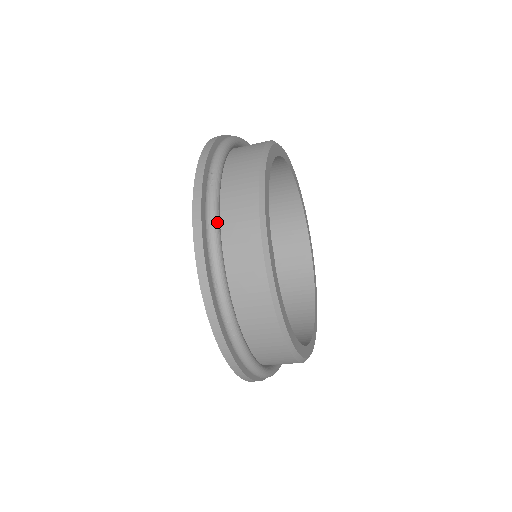
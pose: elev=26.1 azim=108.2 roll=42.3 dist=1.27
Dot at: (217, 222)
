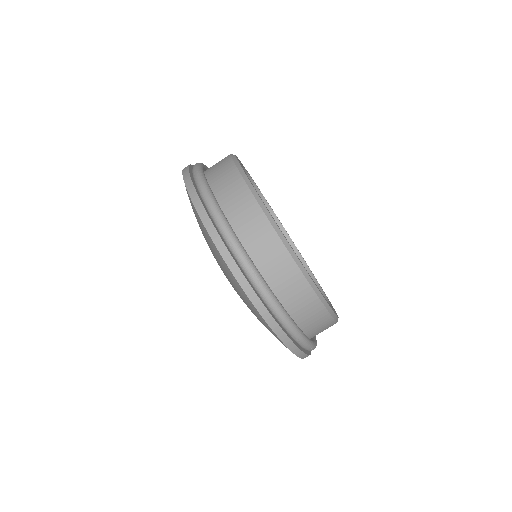
Dot at: (214, 198)
